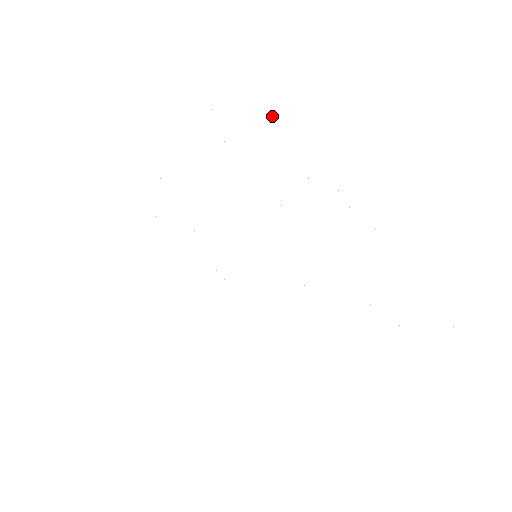
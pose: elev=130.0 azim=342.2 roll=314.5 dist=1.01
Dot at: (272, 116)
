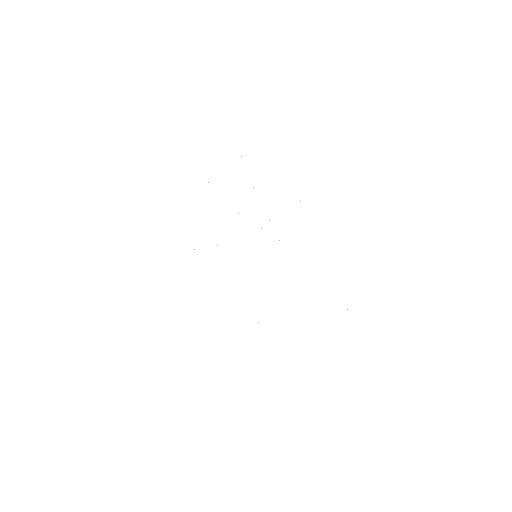
Dot at: occluded
